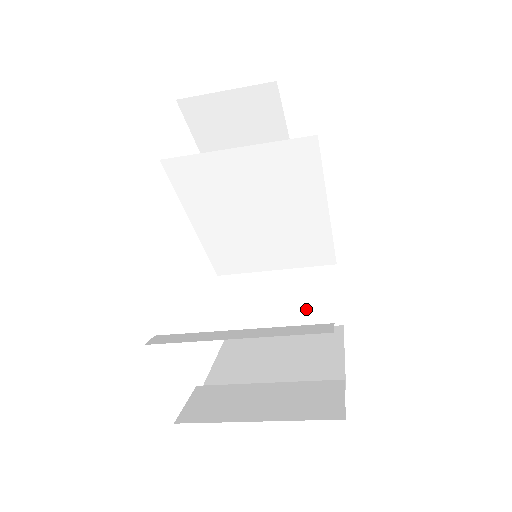
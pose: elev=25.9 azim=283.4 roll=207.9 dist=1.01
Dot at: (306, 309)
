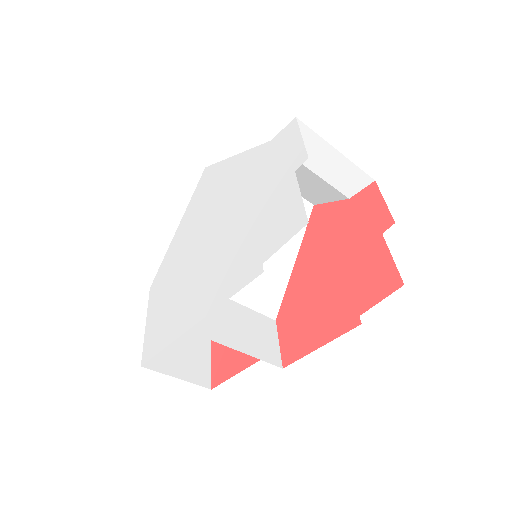
Dot at: (256, 342)
